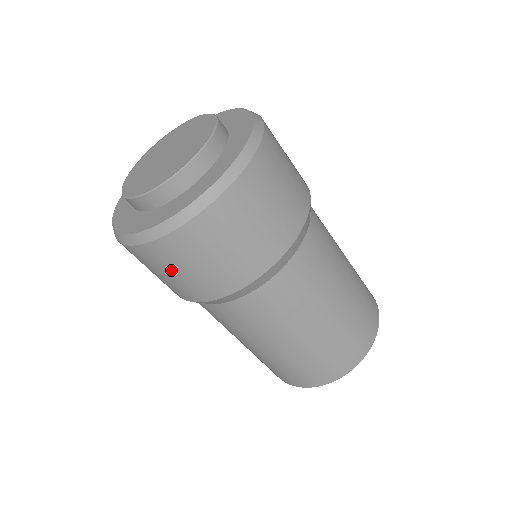
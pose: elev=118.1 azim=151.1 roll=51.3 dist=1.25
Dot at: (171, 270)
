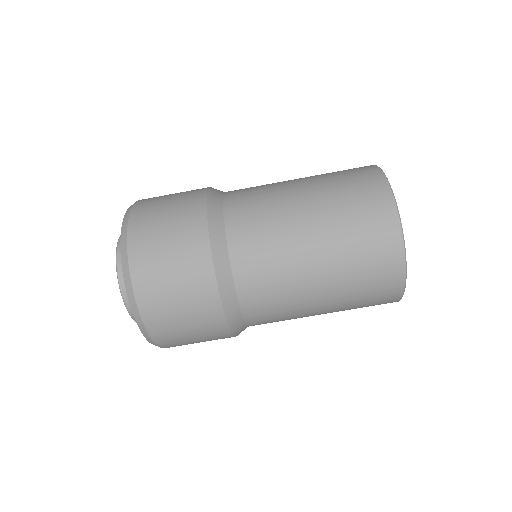
Dot at: (186, 336)
